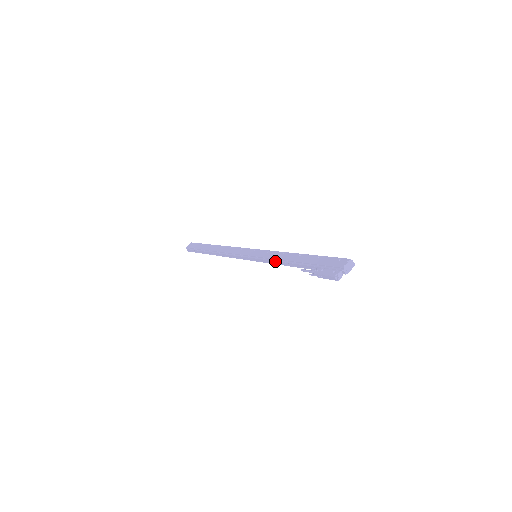
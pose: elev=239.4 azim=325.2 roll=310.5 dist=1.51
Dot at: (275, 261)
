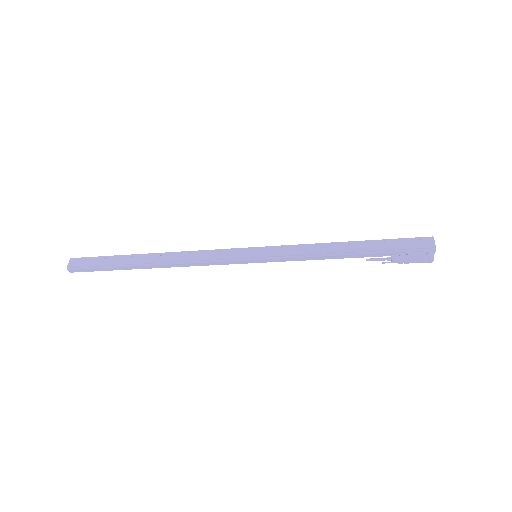
Dot at: (309, 257)
